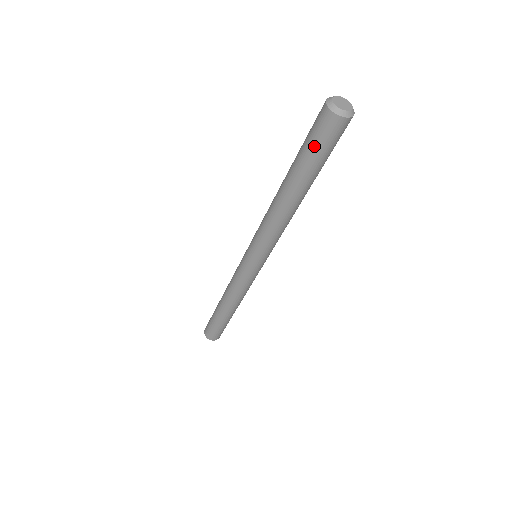
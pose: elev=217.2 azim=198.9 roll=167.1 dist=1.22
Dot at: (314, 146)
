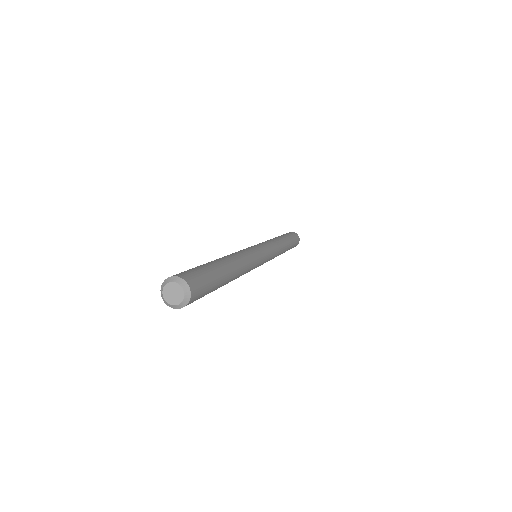
Dot at: occluded
